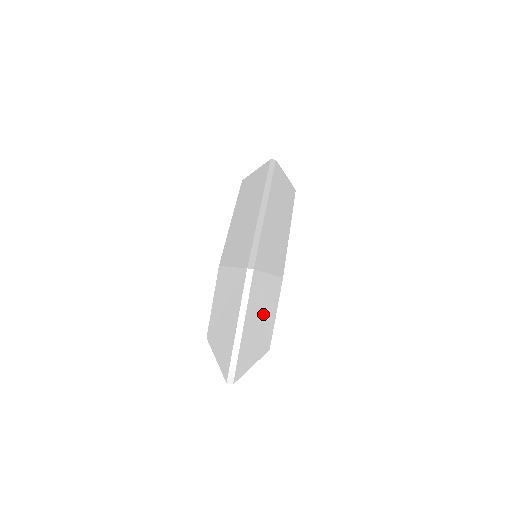
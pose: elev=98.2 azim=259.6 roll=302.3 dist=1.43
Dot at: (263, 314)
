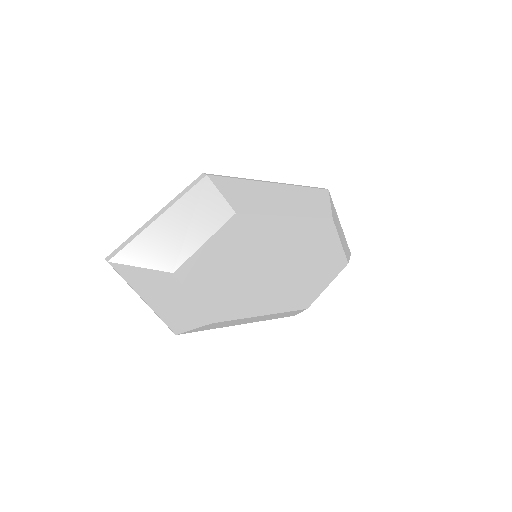
Dot at: (190, 227)
